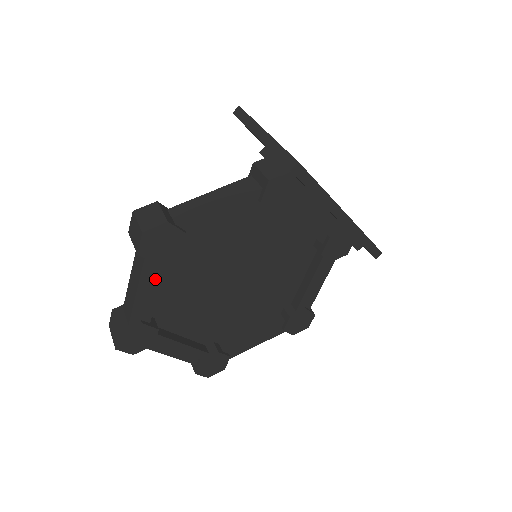
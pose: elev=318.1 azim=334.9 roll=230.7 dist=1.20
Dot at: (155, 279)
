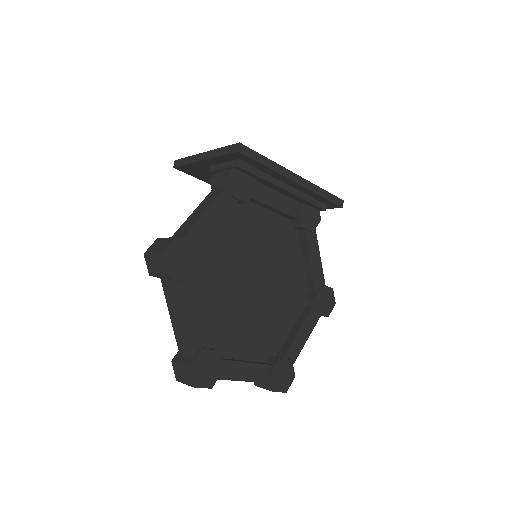
Dot at: (191, 300)
